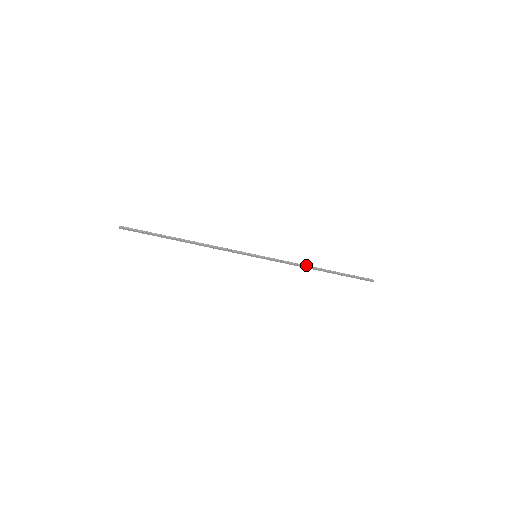
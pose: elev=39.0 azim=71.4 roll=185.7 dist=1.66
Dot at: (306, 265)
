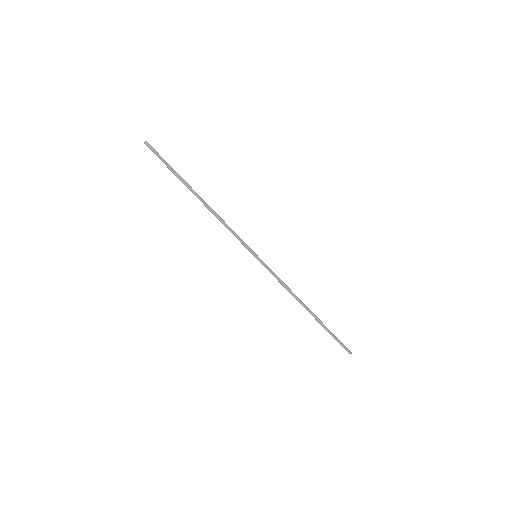
Dot at: occluded
